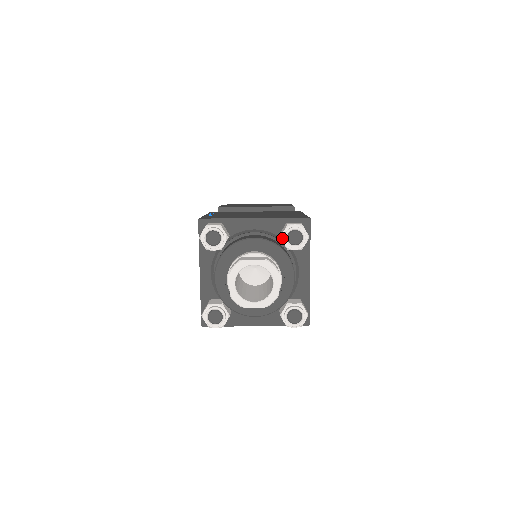
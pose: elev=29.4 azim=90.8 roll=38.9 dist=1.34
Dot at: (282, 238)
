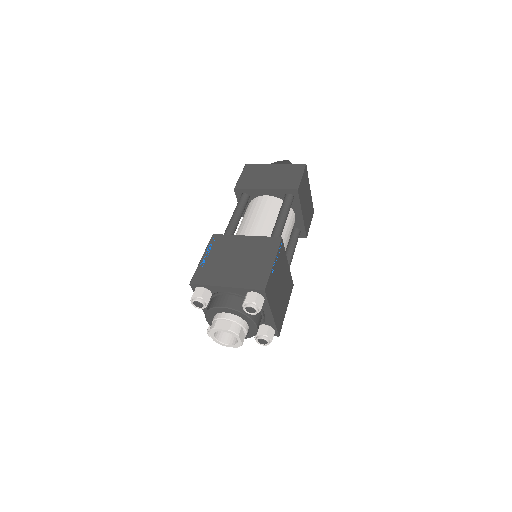
Dot at: (243, 308)
